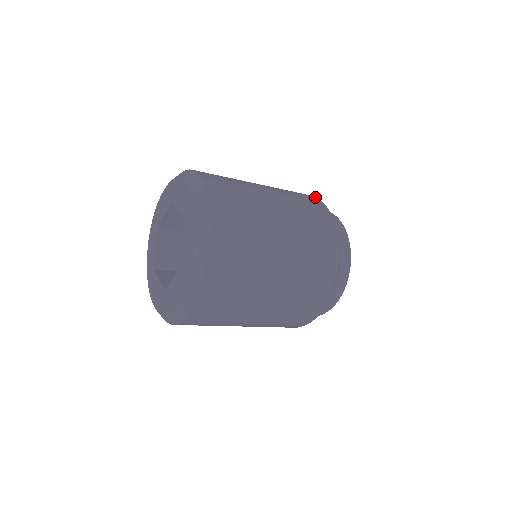
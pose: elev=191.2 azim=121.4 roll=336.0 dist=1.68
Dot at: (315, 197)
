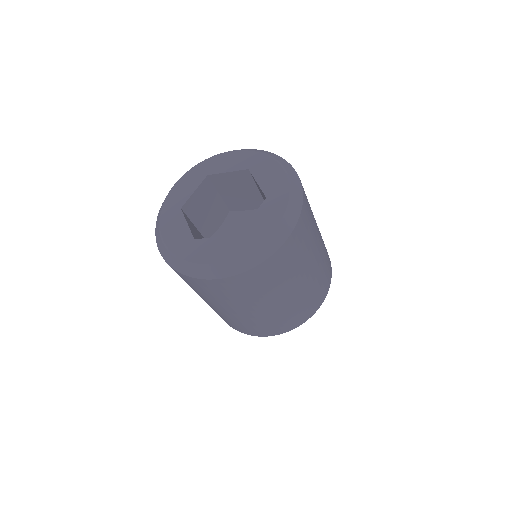
Dot at: occluded
